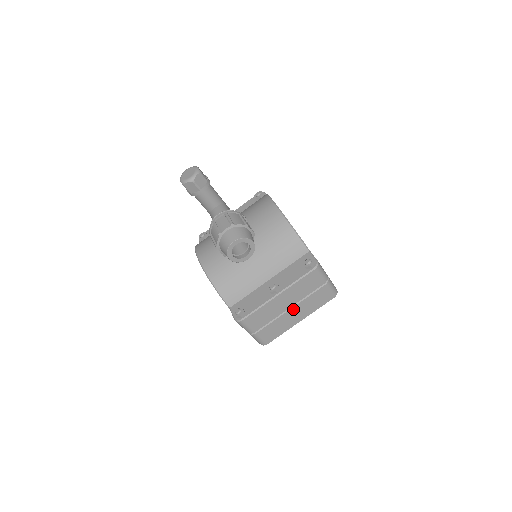
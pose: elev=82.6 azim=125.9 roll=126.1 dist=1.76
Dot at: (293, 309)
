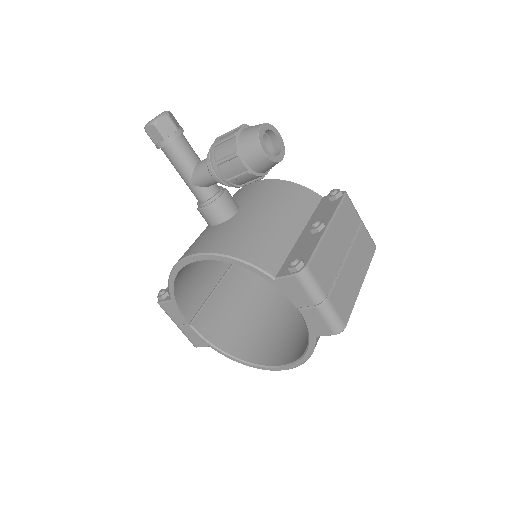
Dot at: (349, 259)
